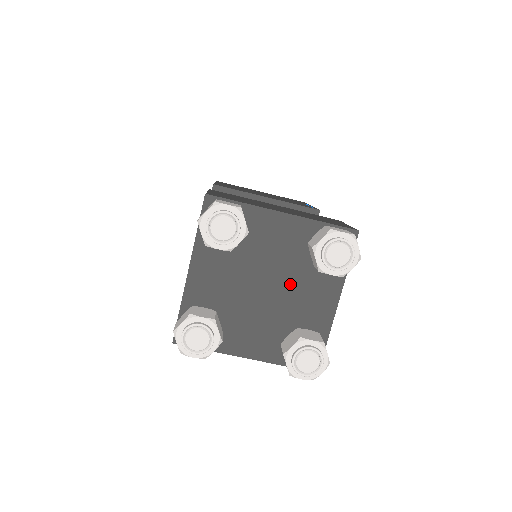
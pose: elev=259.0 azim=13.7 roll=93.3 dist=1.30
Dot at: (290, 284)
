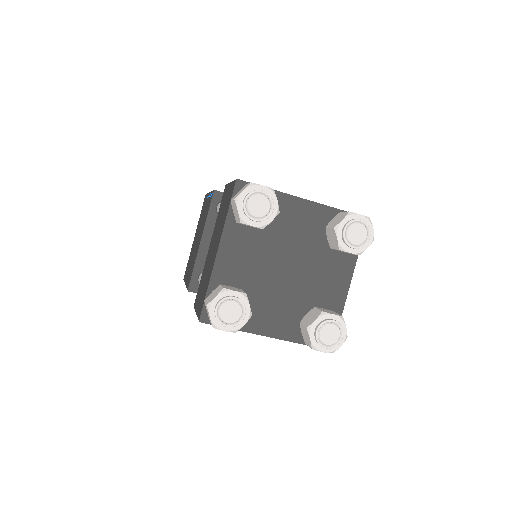
Dot at: (309, 265)
